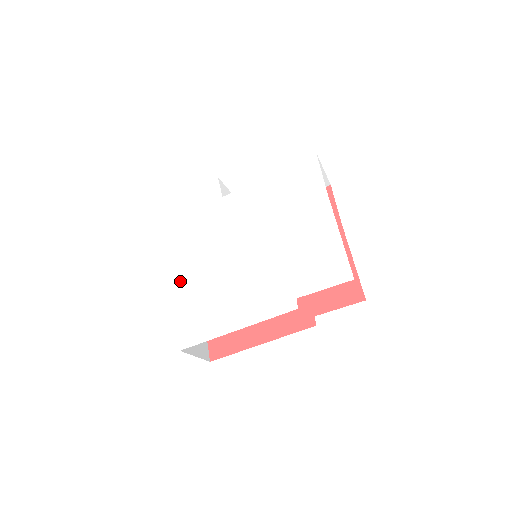
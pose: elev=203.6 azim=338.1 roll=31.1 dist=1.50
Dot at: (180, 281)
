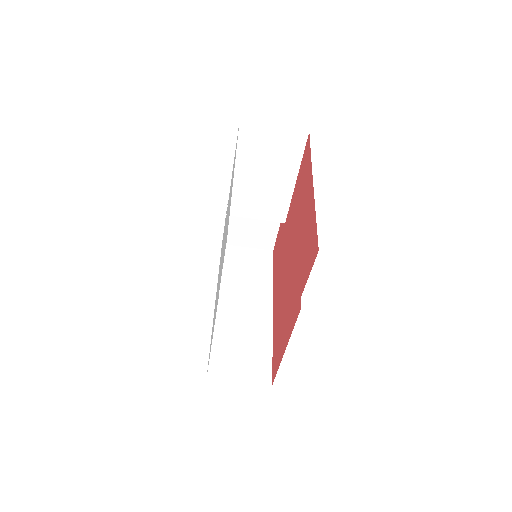
Dot at: occluded
